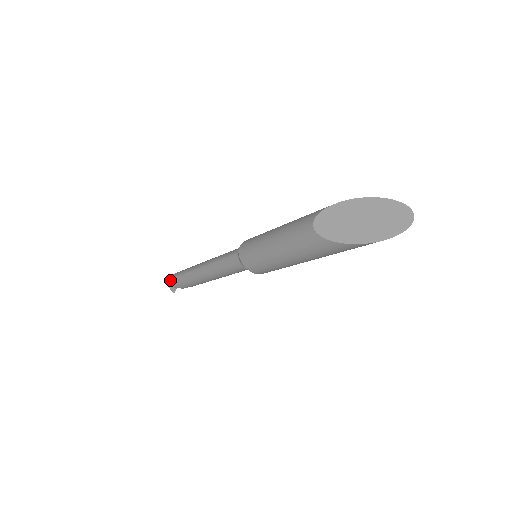
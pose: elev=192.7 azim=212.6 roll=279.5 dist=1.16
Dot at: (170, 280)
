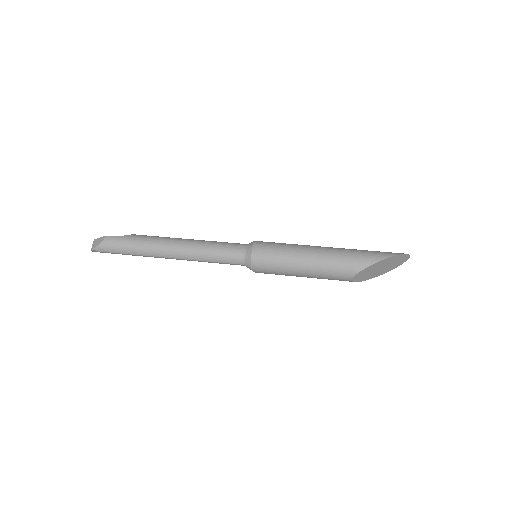
Dot at: occluded
